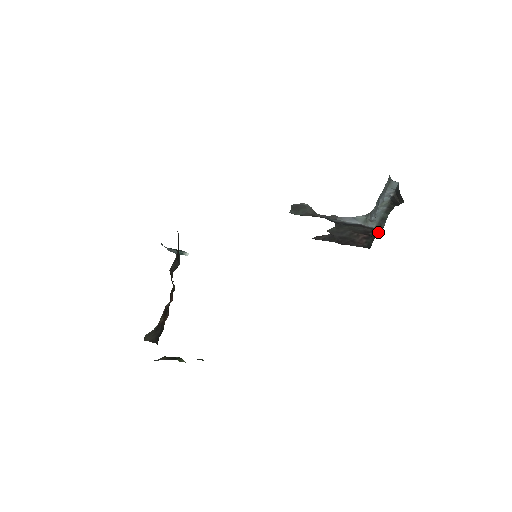
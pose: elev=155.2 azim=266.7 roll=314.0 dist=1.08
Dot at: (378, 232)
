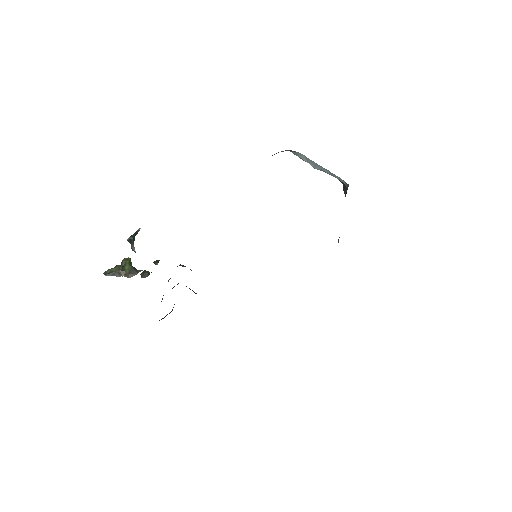
Dot at: occluded
